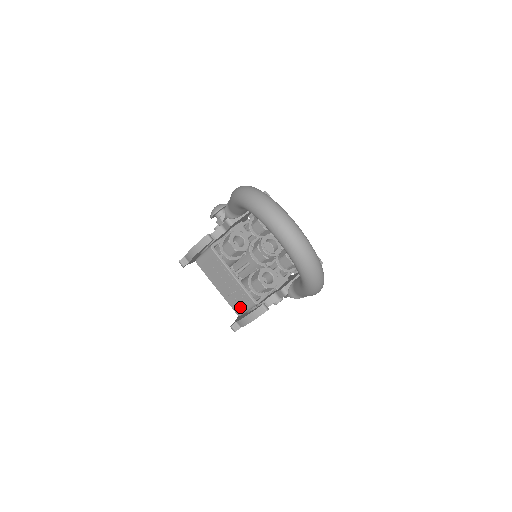
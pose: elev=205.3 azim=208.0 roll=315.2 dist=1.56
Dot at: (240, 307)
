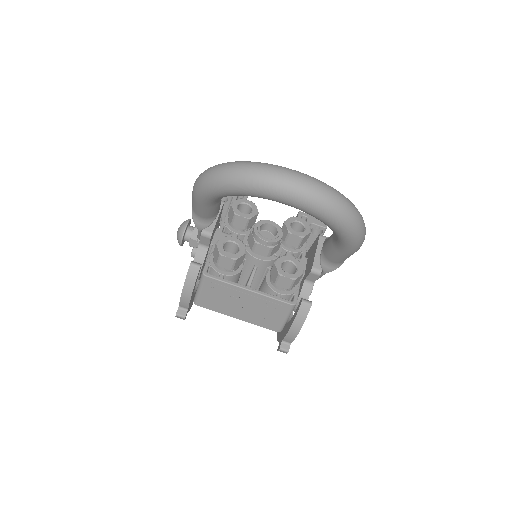
Dot at: (276, 321)
